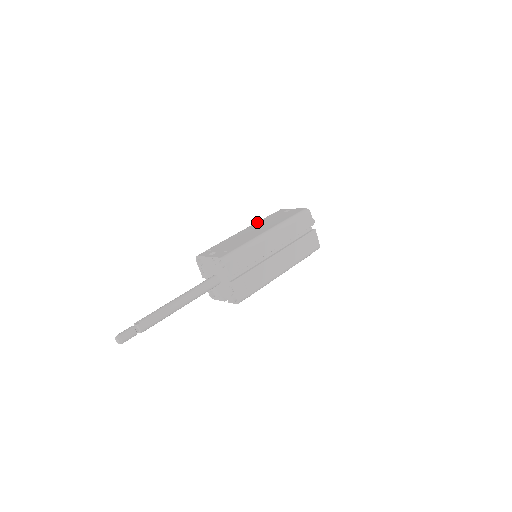
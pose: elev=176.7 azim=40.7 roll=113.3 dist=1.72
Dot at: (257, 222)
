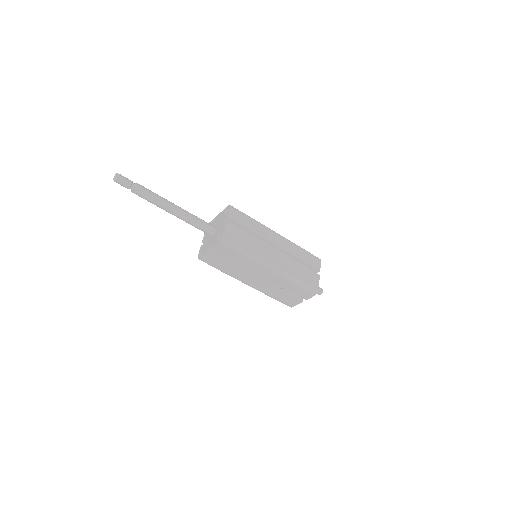
Dot at: occluded
